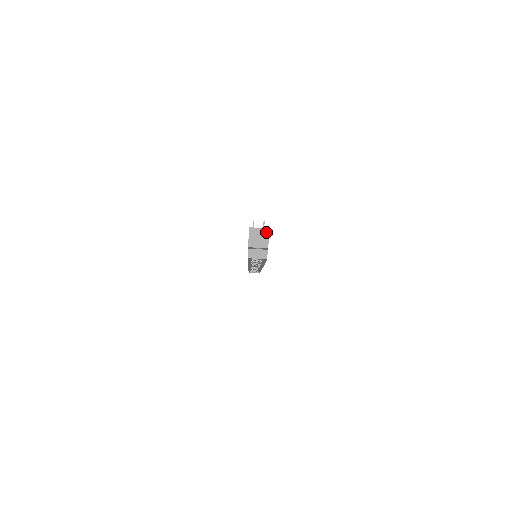
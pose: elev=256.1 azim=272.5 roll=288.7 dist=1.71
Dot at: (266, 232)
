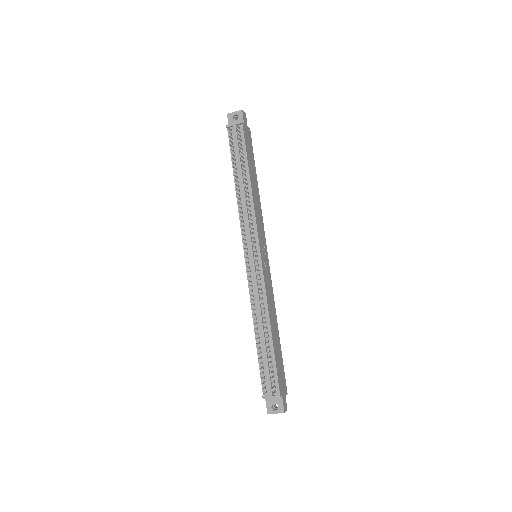
Dot at: (279, 397)
